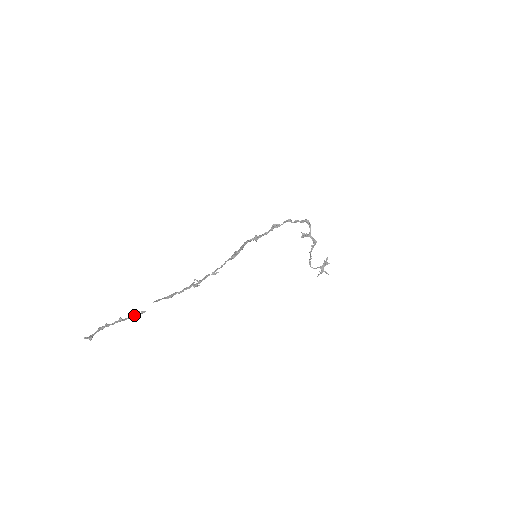
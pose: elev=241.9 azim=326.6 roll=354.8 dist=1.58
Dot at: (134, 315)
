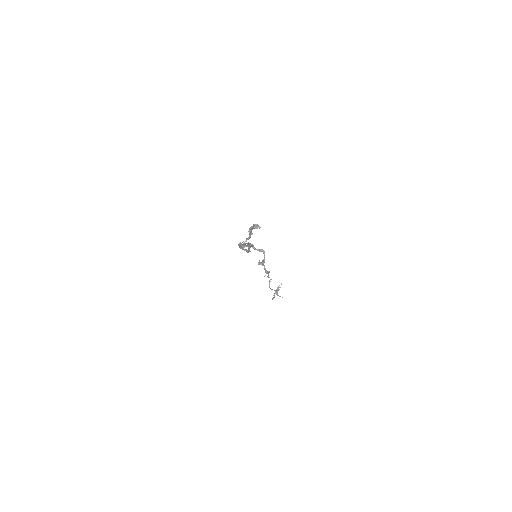
Dot at: (249, 238)
